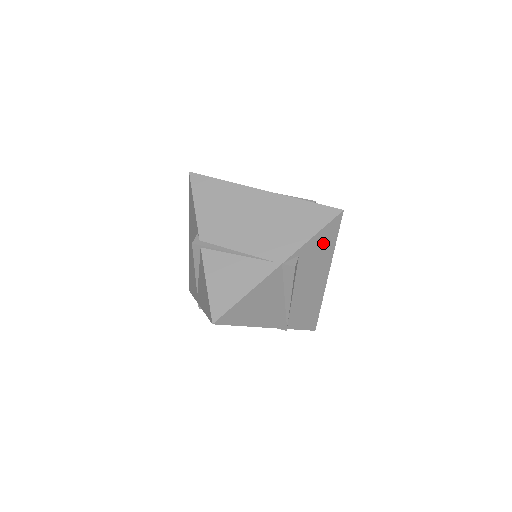
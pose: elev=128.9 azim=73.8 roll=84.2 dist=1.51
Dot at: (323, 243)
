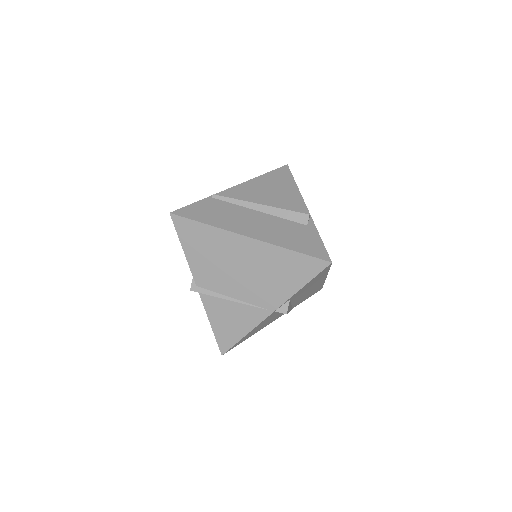
Dot at: (314, 280)
